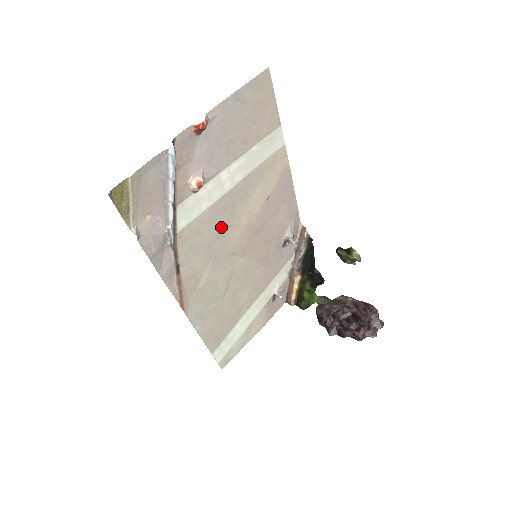
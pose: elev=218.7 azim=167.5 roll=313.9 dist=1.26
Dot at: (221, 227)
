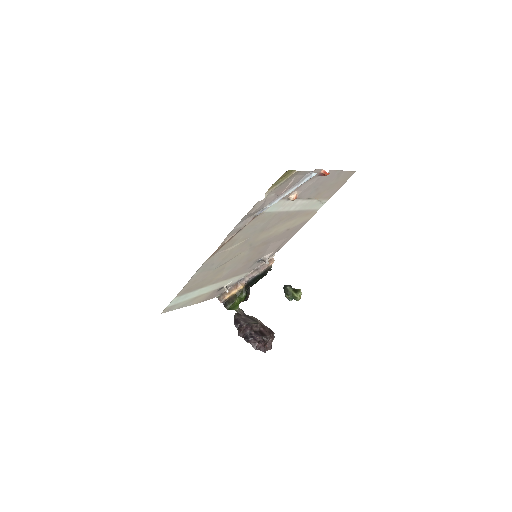
Dot at: (267, 226)
